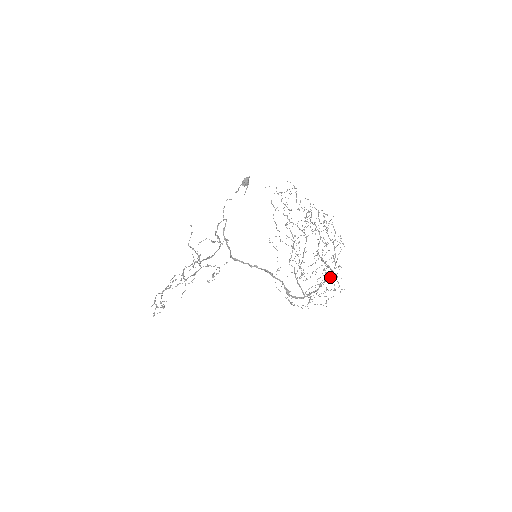
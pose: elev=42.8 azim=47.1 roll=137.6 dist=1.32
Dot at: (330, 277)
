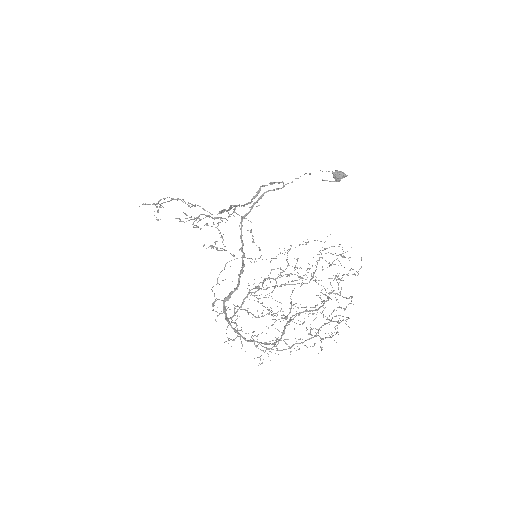
Dot at: occluded
